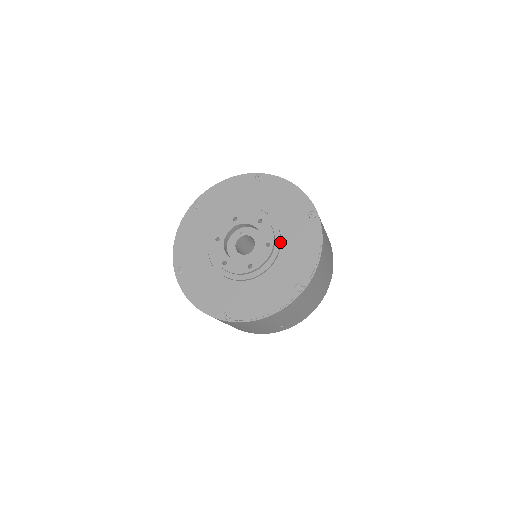
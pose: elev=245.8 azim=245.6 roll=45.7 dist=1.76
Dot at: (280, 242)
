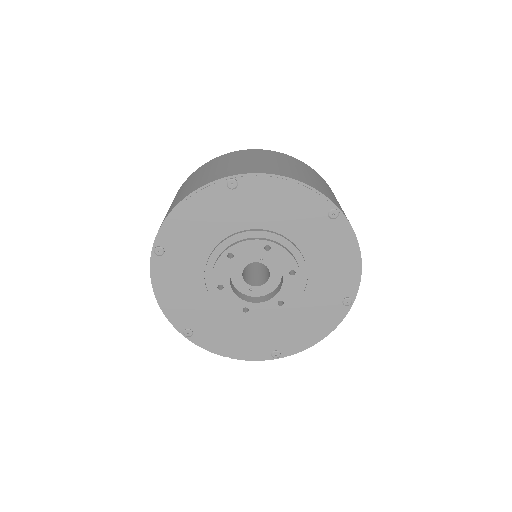
Dot at: (294, 305)
